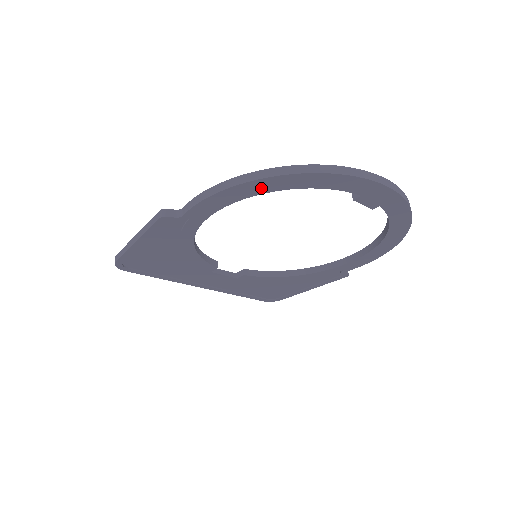
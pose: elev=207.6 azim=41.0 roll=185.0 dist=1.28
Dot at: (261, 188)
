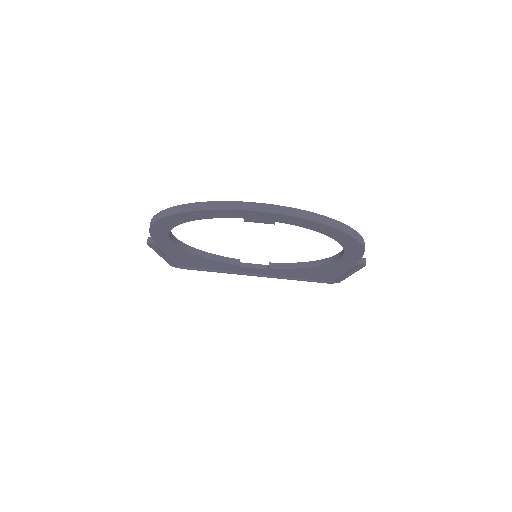
Dot at: (168, 224)
